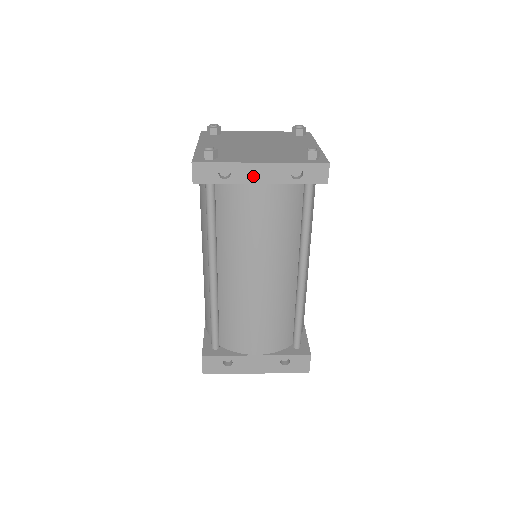
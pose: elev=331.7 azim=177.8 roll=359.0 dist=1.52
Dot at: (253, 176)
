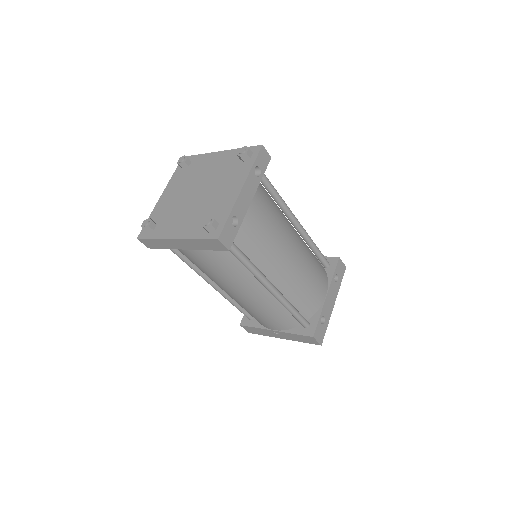
Dot at: (245, 203)
